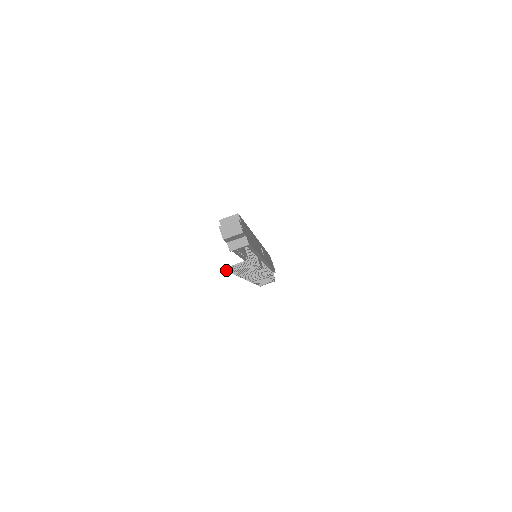
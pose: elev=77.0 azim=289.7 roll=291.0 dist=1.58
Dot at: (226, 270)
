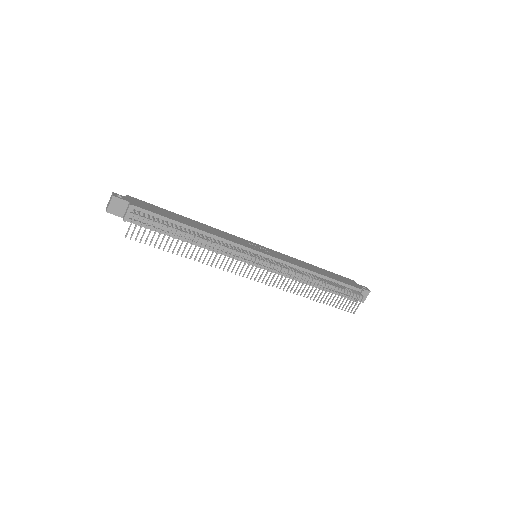
Dot at: (135, 240)
